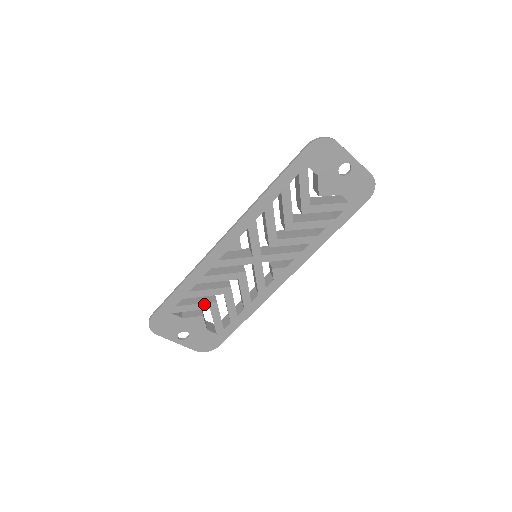
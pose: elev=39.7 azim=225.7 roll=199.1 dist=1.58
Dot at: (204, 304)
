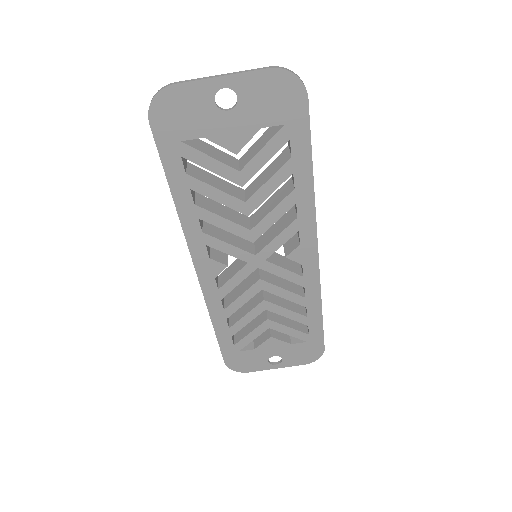
Dot at: (258, 328)
